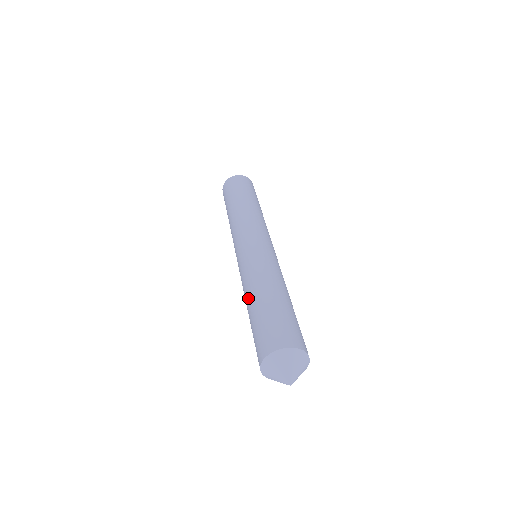
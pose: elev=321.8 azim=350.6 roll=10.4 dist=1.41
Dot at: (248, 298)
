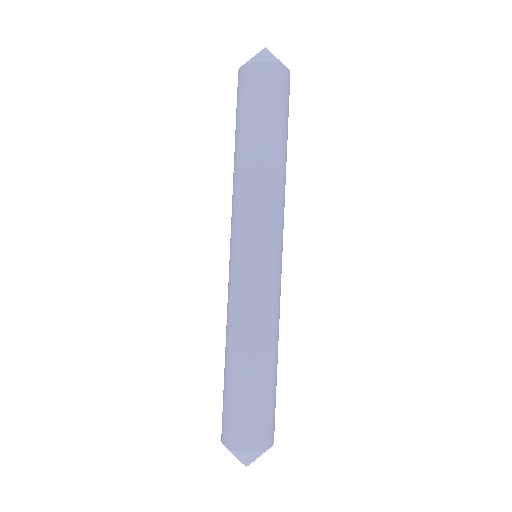
Dot at: (243, 352)
